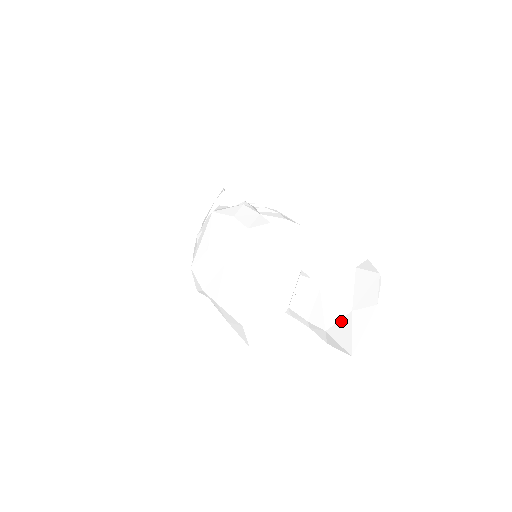
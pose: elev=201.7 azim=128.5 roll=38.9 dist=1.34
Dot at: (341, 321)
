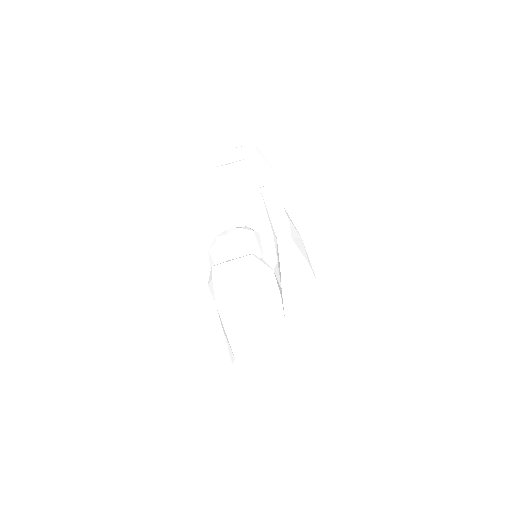
Dot at: occluded
